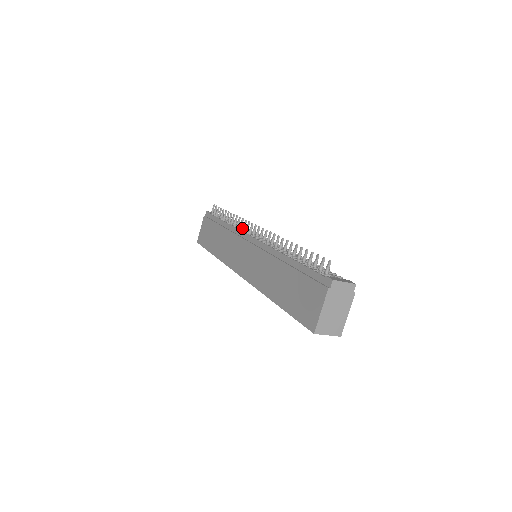
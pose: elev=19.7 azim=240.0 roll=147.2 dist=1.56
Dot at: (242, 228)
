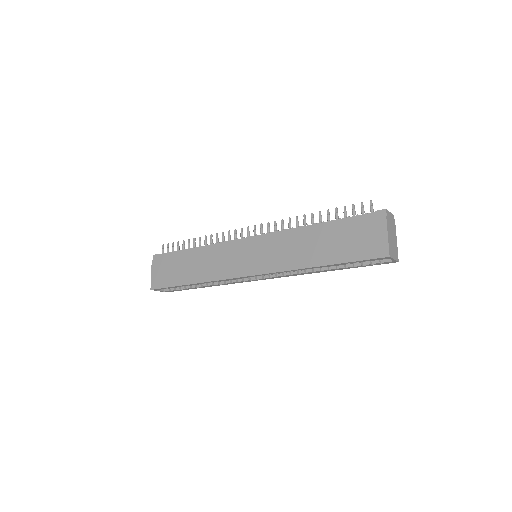
Dot at: (228, 239)
